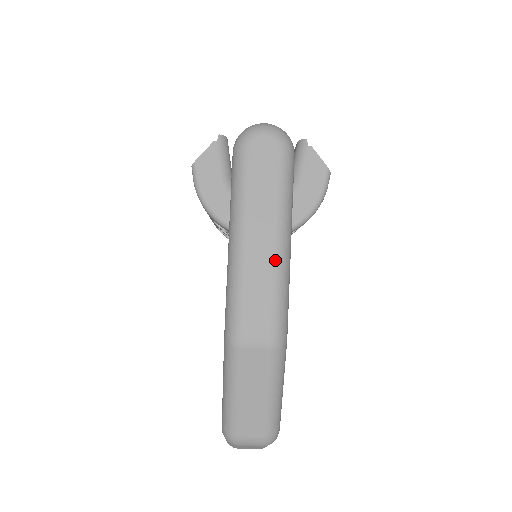
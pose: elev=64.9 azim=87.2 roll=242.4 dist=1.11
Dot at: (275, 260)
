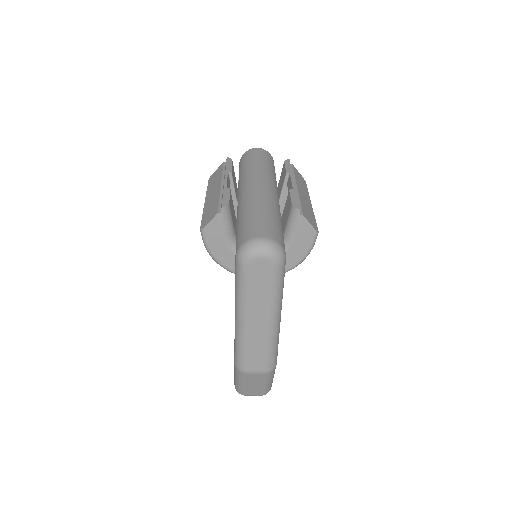
Dot at: (269, 332)
